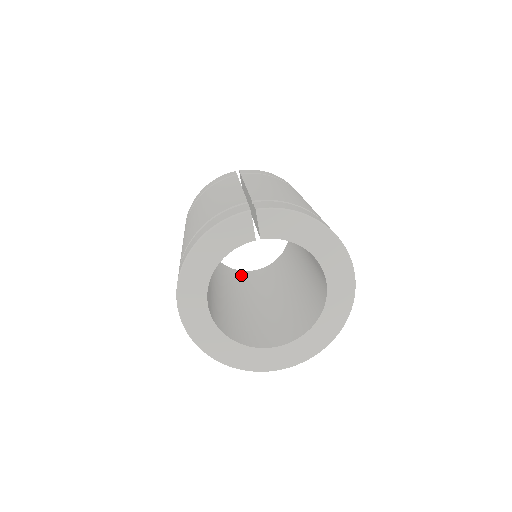
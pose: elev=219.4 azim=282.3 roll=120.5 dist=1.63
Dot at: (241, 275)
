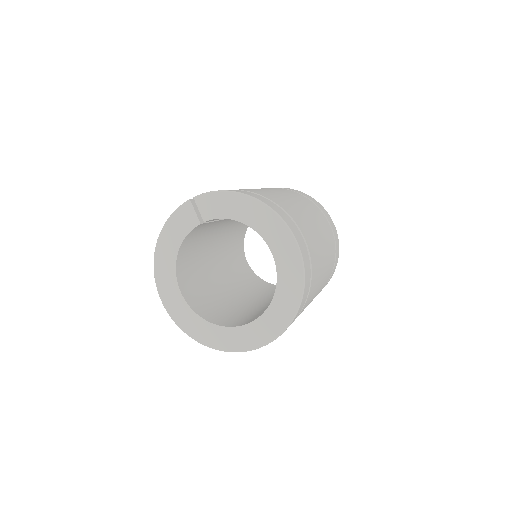
Dot at: occluded
